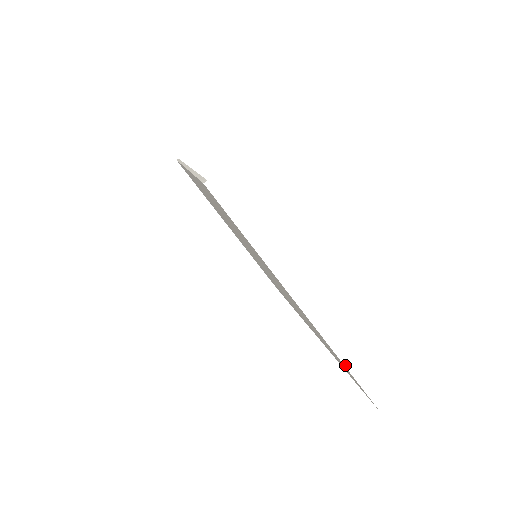
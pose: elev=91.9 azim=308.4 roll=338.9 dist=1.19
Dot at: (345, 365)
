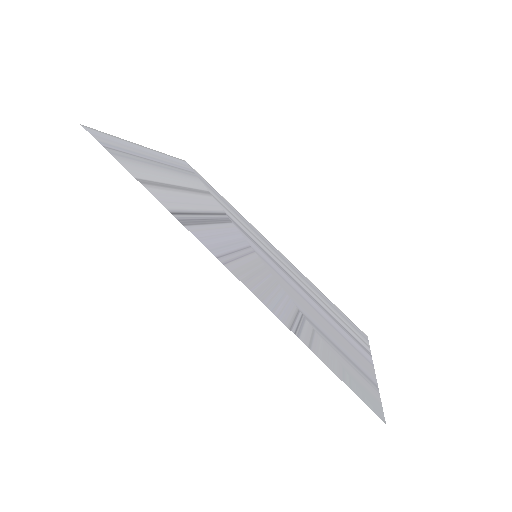
Dot at: occluded
